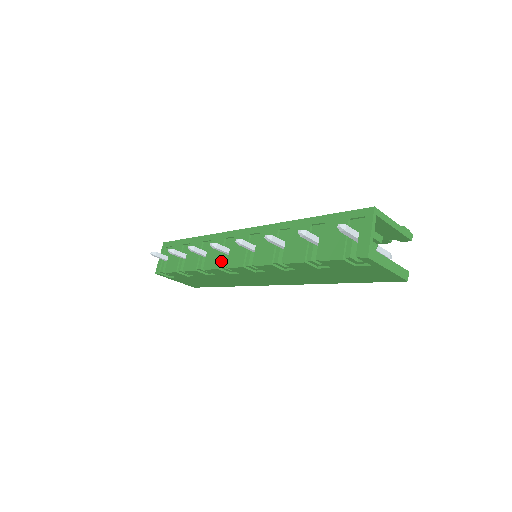
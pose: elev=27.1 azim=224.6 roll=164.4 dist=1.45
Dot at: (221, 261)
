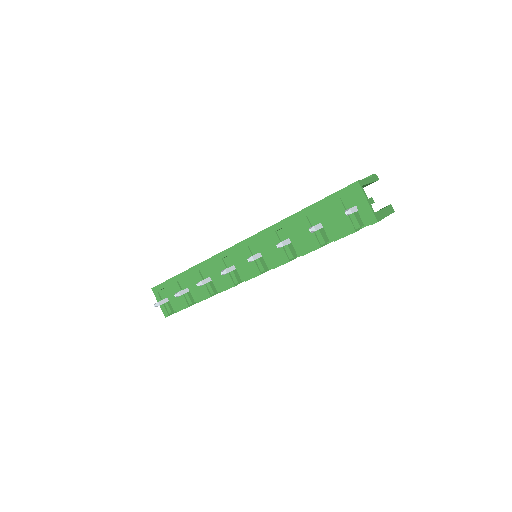
Dot at: (232, 278)
